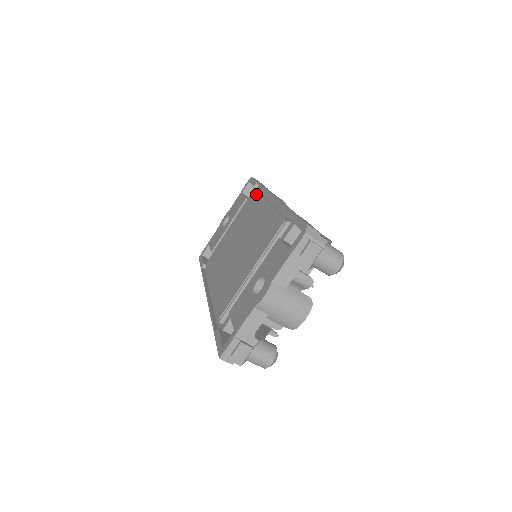
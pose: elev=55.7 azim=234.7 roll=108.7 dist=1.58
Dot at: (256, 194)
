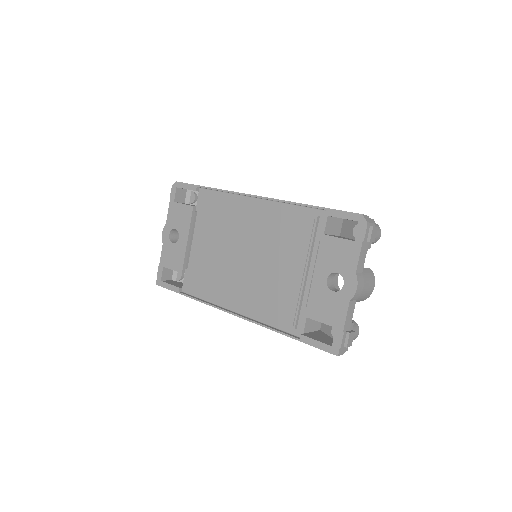
Dot at: (215, 199)
